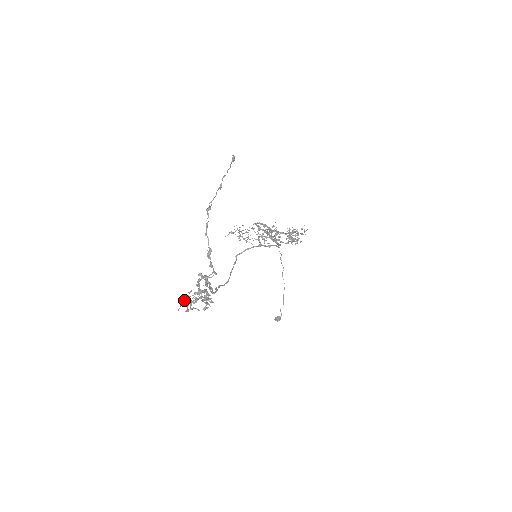
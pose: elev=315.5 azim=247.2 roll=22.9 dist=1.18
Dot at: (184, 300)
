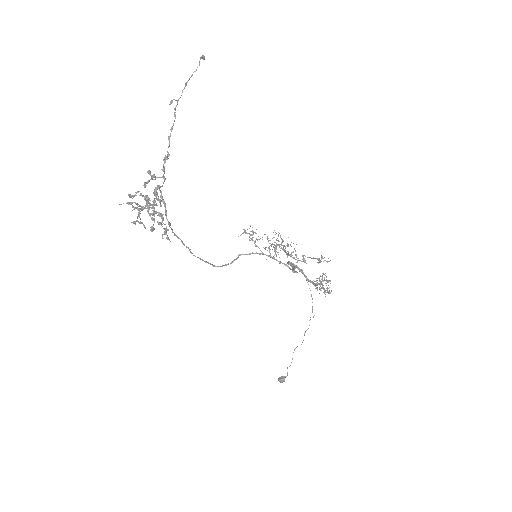
Dot at: (131, 202)
